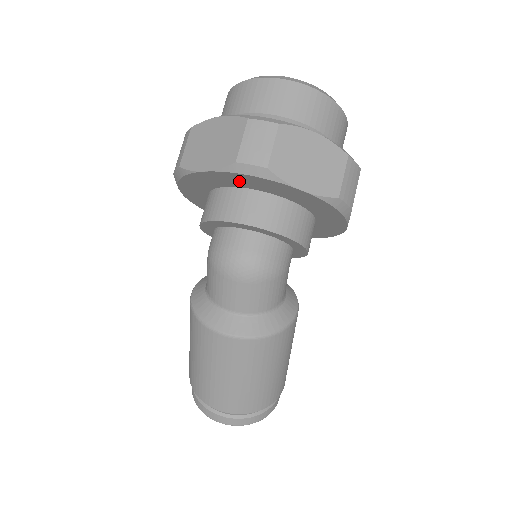
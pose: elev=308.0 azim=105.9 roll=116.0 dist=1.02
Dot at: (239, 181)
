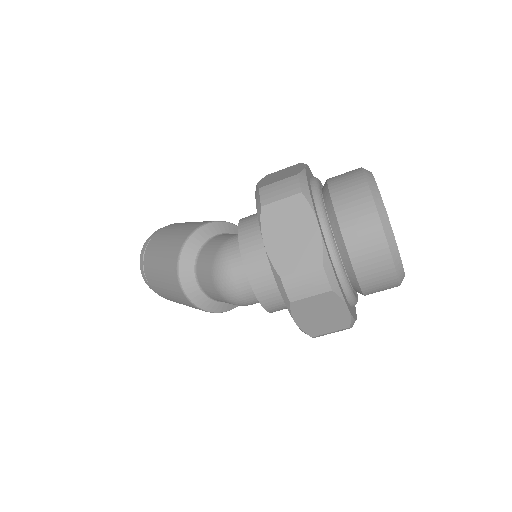
Dot at: occluded
